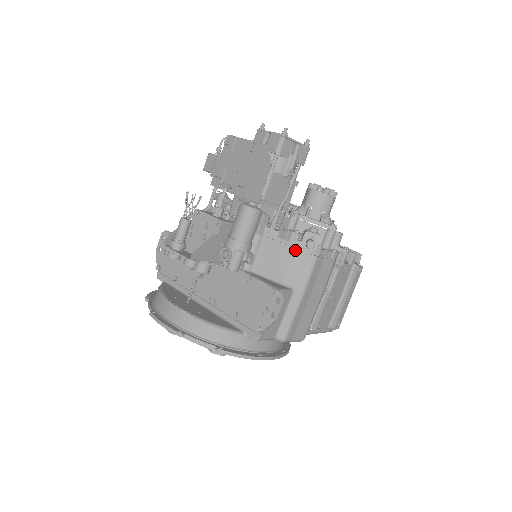
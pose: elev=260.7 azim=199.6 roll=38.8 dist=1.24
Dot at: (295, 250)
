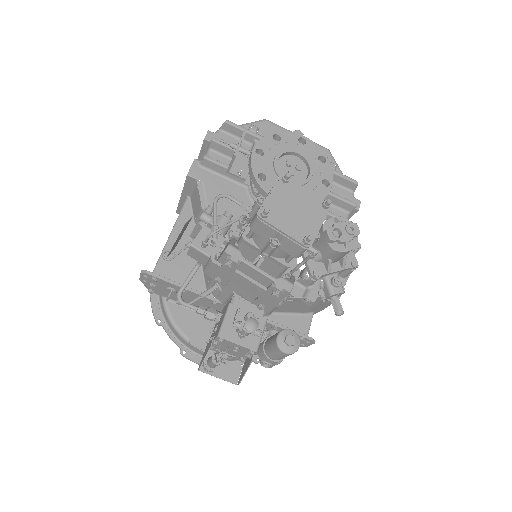
Dot at: (318, 303)
